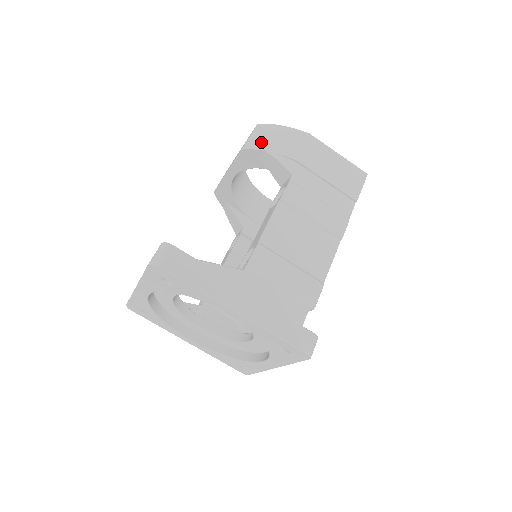
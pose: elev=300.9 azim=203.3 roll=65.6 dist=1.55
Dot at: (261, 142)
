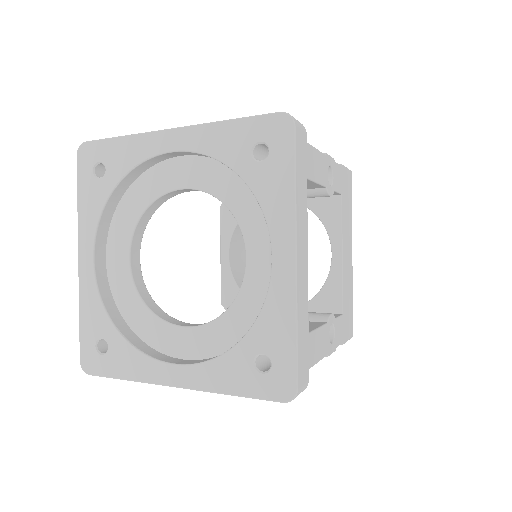
Dot at: occluded
